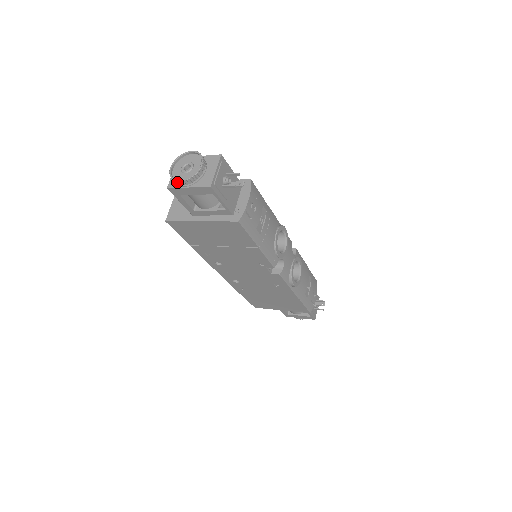
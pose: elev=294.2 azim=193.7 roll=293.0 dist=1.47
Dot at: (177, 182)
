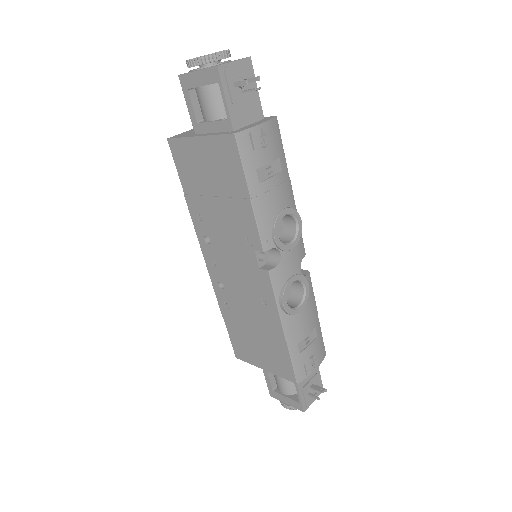
Dot at: (188, 62)
